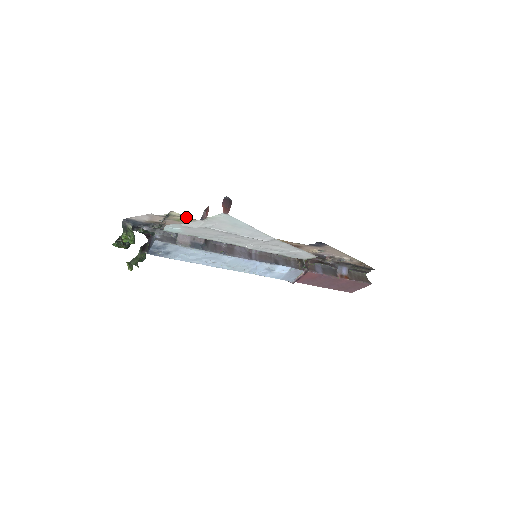
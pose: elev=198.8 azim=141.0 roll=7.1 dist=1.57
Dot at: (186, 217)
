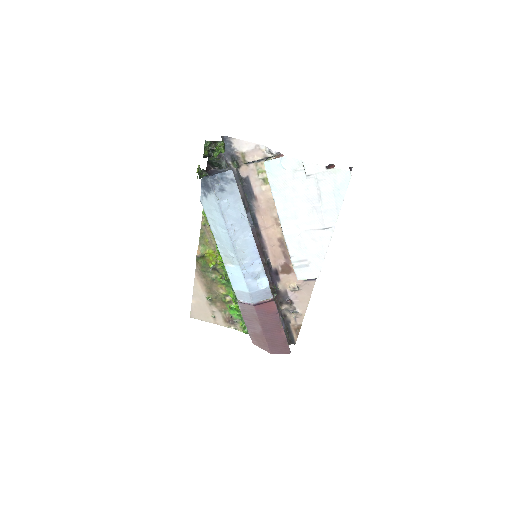
Dot at: occluded
